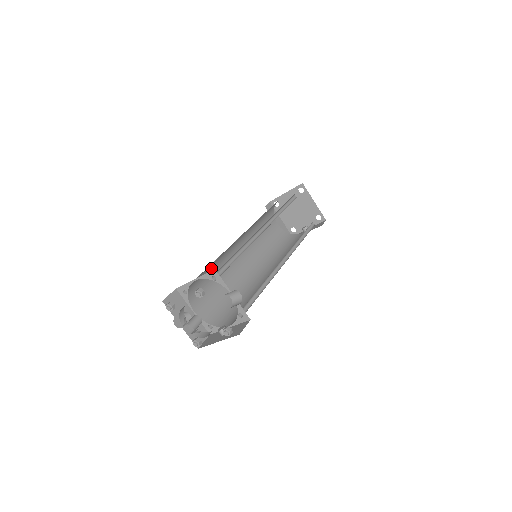
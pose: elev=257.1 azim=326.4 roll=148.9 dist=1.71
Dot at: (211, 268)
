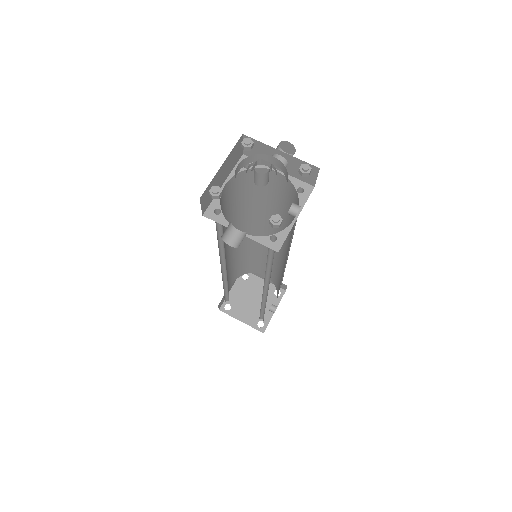
Dot at: occluded
